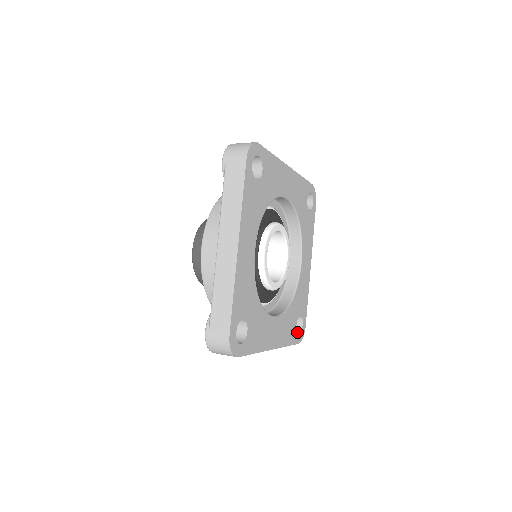
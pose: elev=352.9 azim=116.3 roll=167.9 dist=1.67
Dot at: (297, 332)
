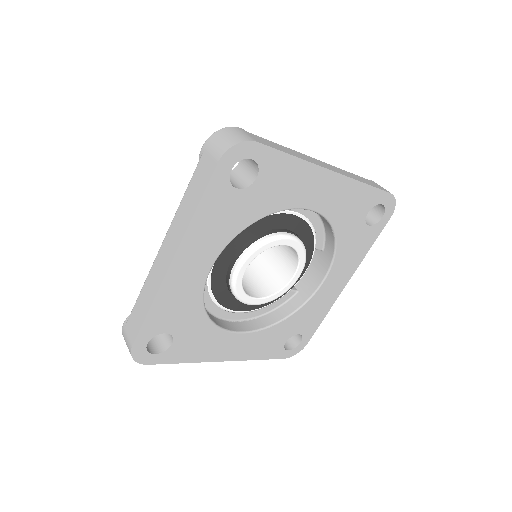
Dot at: (290, 346)
